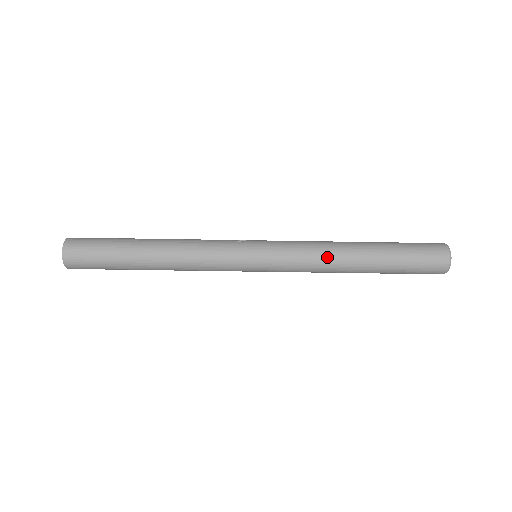
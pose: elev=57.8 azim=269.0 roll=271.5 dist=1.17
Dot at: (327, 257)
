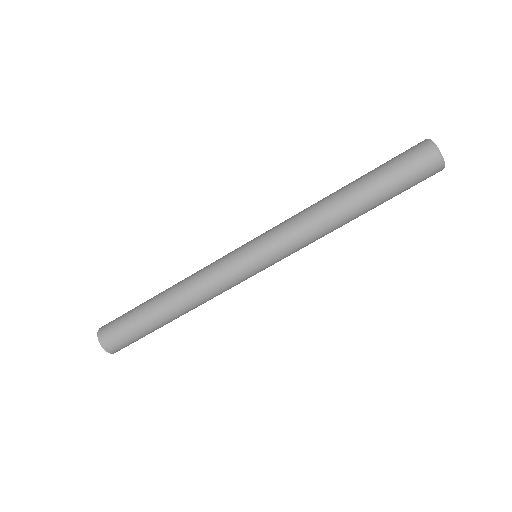
Dot at: (312, 213)
